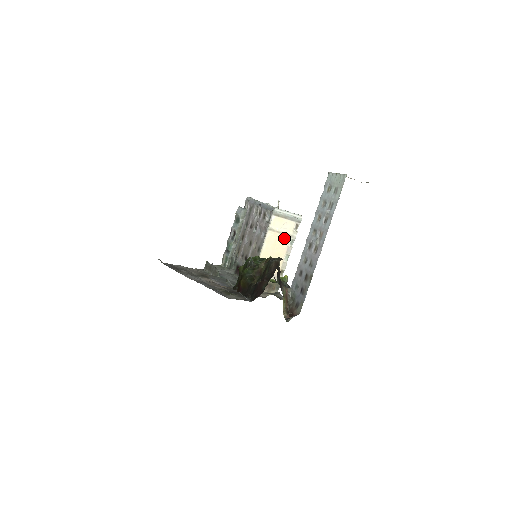
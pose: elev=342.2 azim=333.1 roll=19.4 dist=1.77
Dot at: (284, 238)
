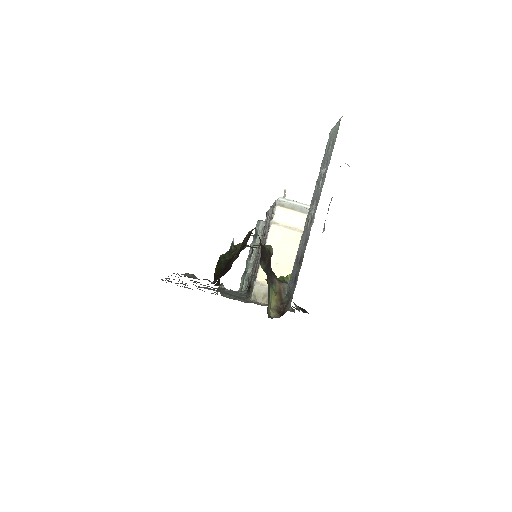
Dot at: (293, 235)
